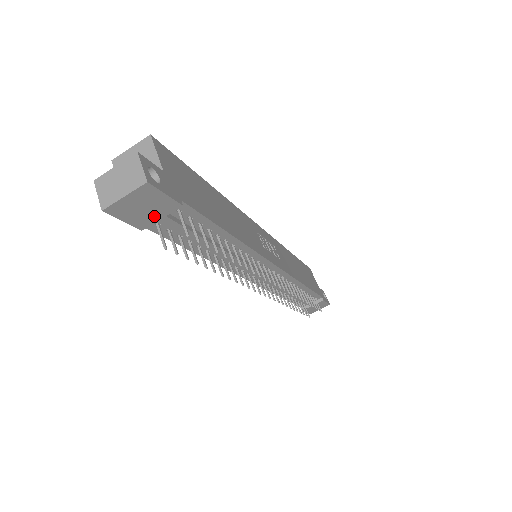
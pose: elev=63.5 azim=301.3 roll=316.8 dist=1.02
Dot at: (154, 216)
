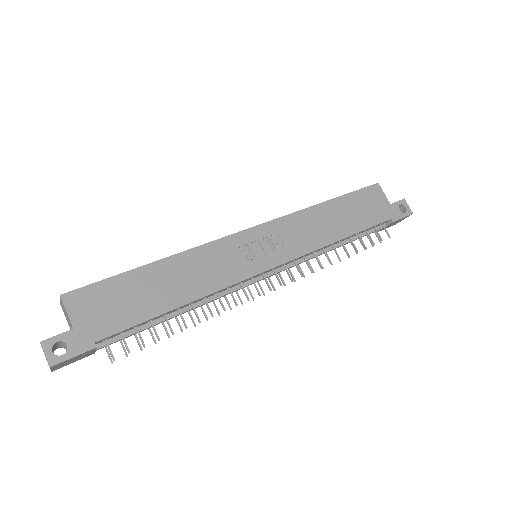
Dot at: (88, 354)
